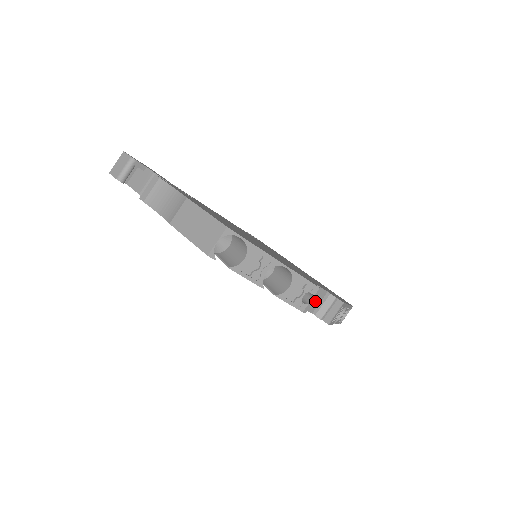
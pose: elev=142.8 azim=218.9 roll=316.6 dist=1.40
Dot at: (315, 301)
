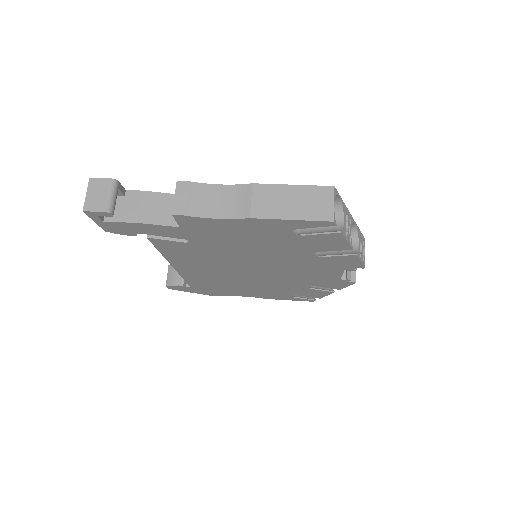
Dot at: occluded
